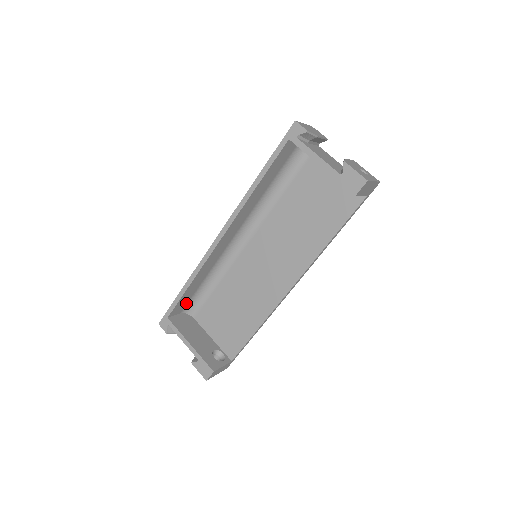
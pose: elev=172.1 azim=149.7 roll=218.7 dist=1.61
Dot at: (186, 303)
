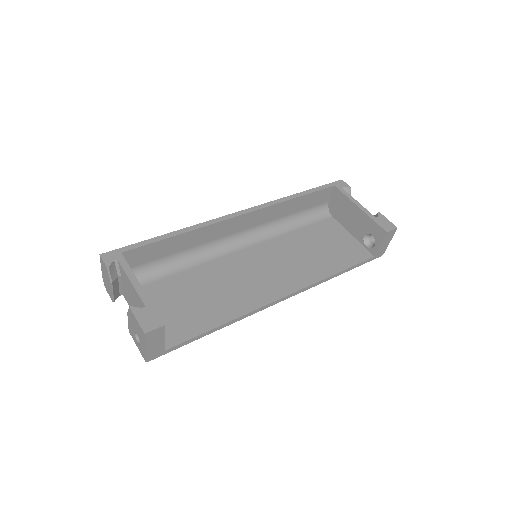
Dot at: (141, 262)
